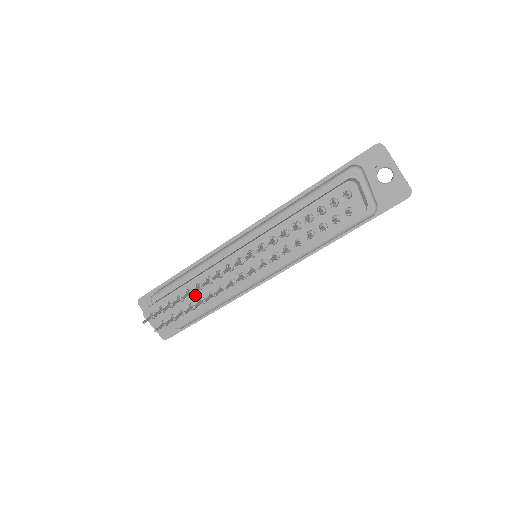
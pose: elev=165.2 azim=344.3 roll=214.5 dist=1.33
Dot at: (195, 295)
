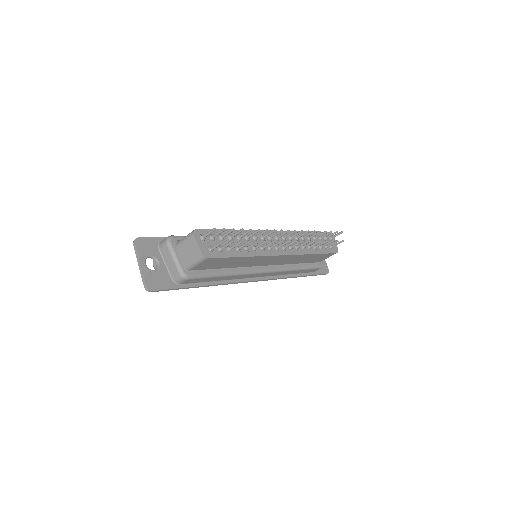
Dot at: (242, 242)
